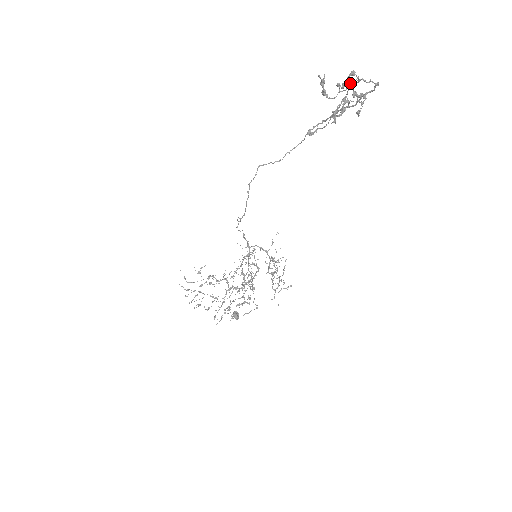
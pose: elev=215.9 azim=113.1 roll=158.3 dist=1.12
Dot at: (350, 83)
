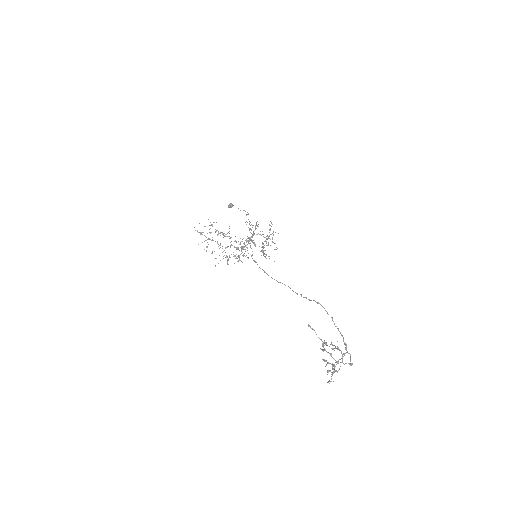
Dot at: occluded
